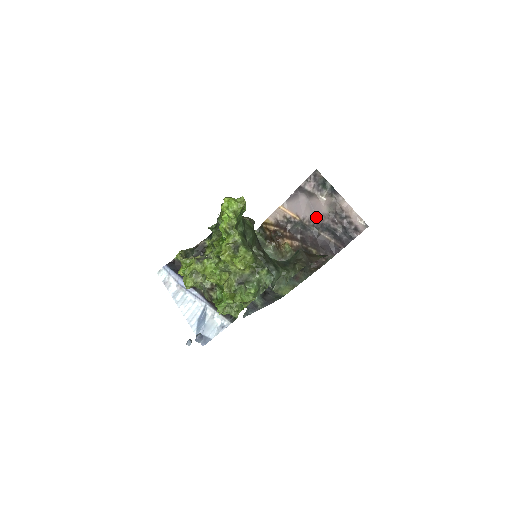
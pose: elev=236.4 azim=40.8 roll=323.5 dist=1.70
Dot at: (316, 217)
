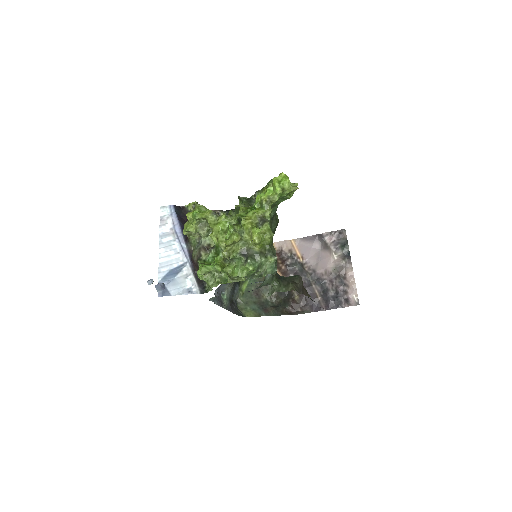
Dot at: (318, 268)
